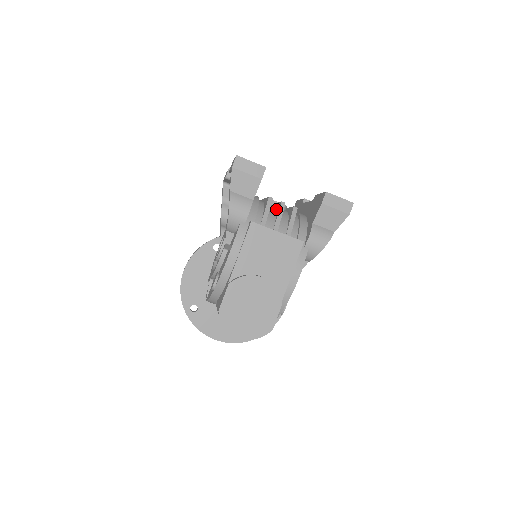
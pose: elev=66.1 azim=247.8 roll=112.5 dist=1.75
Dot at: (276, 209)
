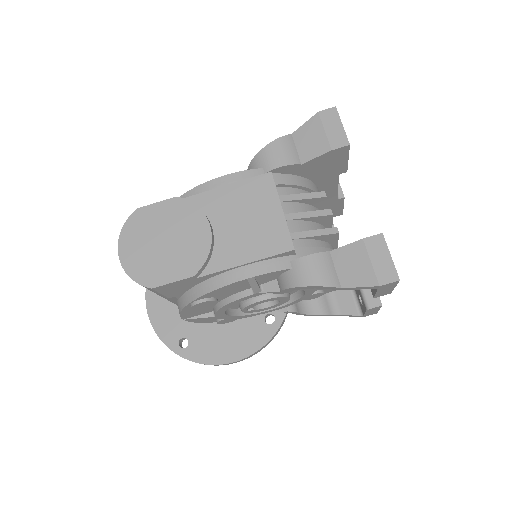
Dot at: occluded
